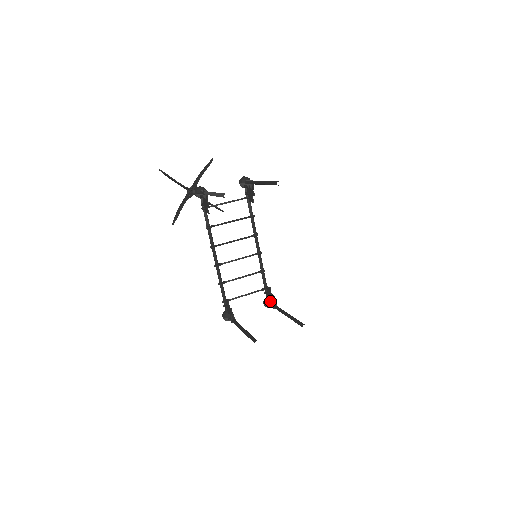
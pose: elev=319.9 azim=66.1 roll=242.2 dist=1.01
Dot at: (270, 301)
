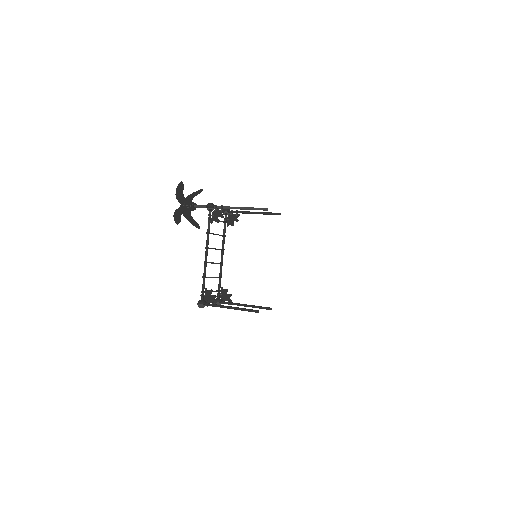
Dot at: (224, 299)
